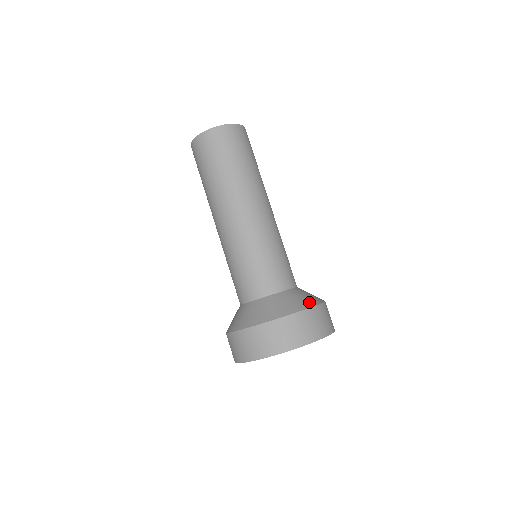
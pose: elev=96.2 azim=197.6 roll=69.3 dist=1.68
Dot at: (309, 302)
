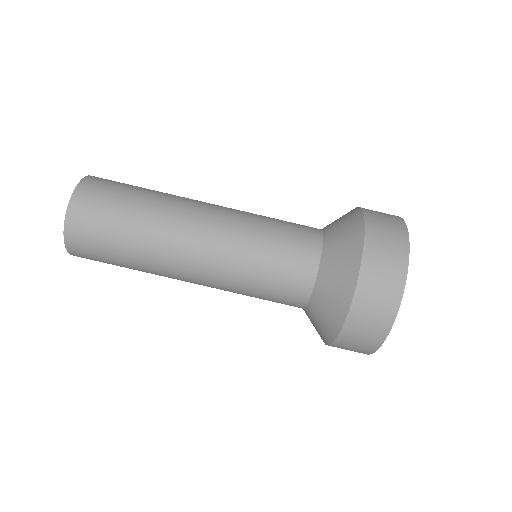
Dot at: (351, 212)
